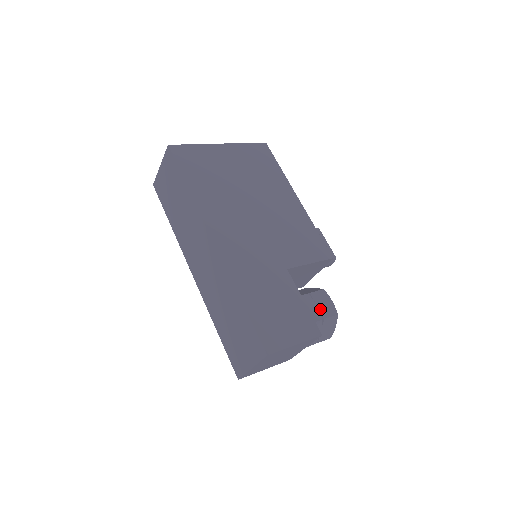
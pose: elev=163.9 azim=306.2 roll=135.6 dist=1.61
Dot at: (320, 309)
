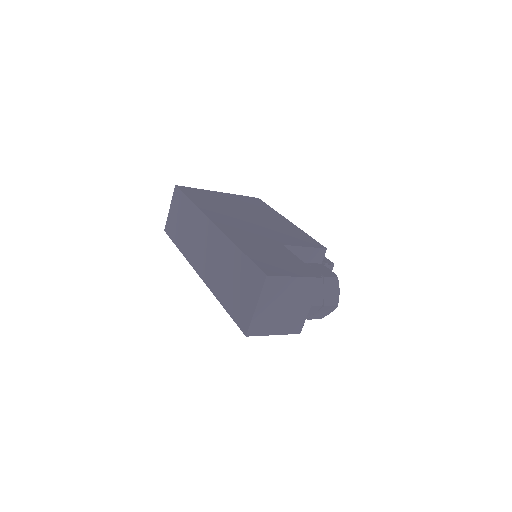
Dot at: (319, 271)
